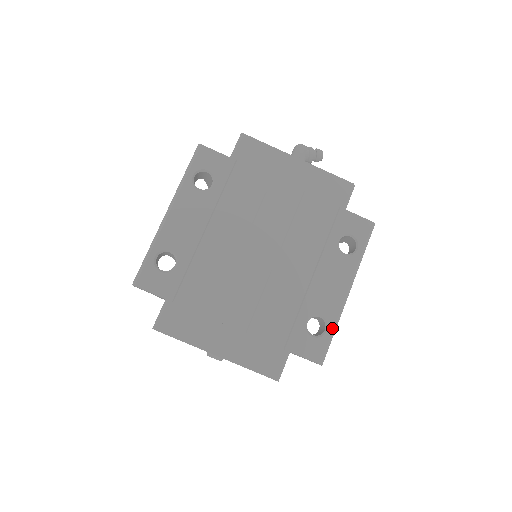
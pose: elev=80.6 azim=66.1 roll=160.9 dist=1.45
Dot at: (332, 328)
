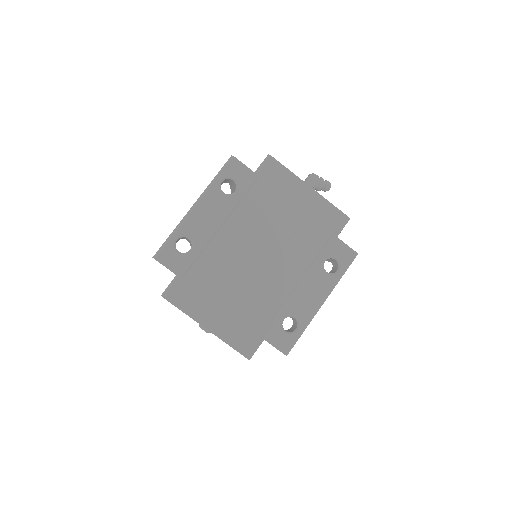
Dot at: (302, 329)
